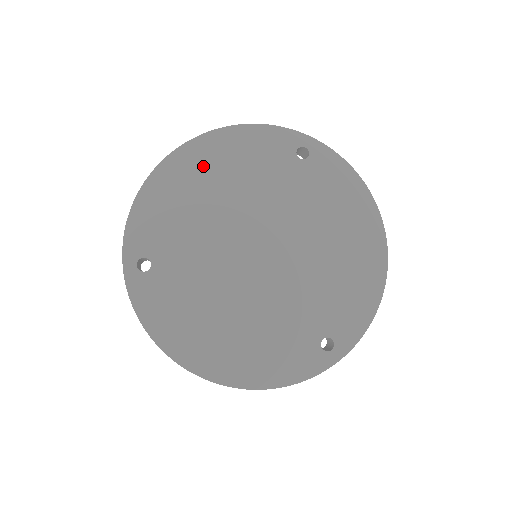
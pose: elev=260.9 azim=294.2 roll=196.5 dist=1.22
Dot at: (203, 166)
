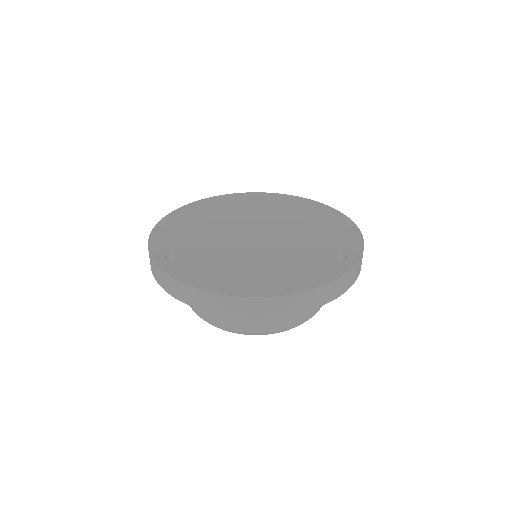
Dot at: (193, 214)
